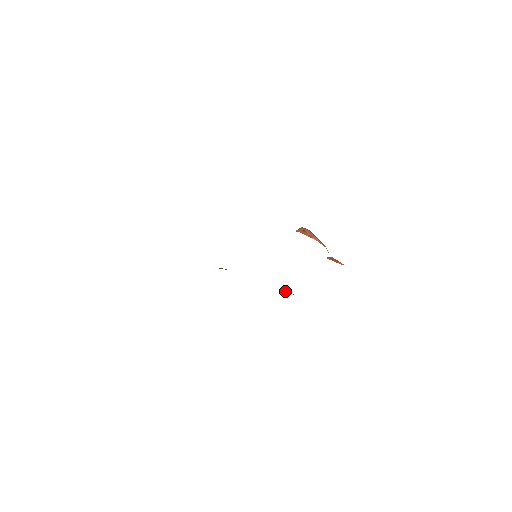
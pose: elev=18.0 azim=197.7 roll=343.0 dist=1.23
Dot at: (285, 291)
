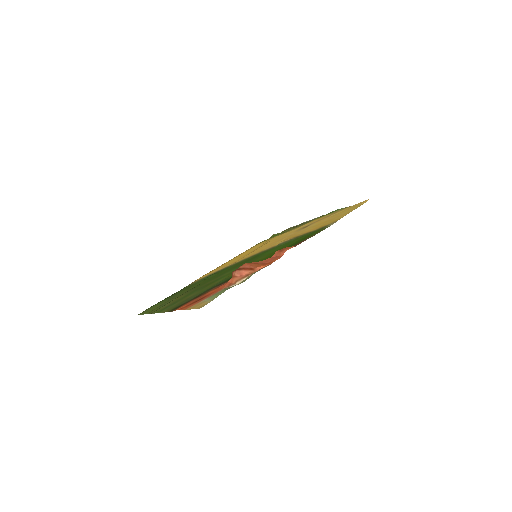
Dot at: occluded
